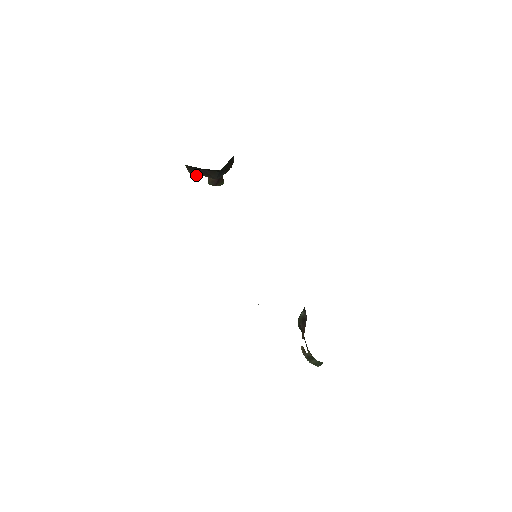
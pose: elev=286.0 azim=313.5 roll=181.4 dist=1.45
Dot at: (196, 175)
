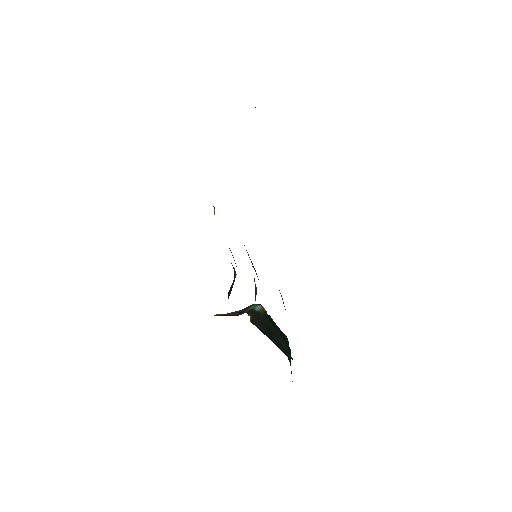
Dot at: occluded
